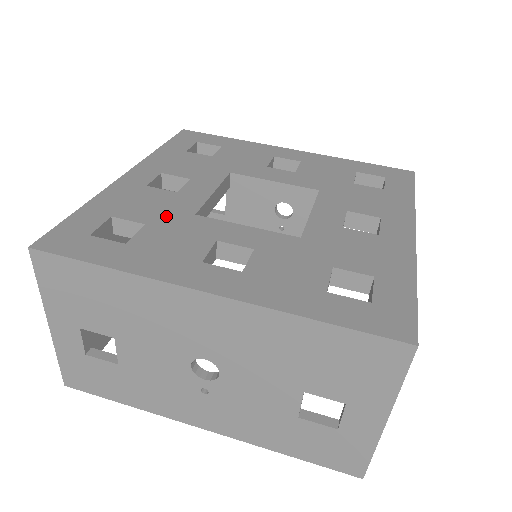
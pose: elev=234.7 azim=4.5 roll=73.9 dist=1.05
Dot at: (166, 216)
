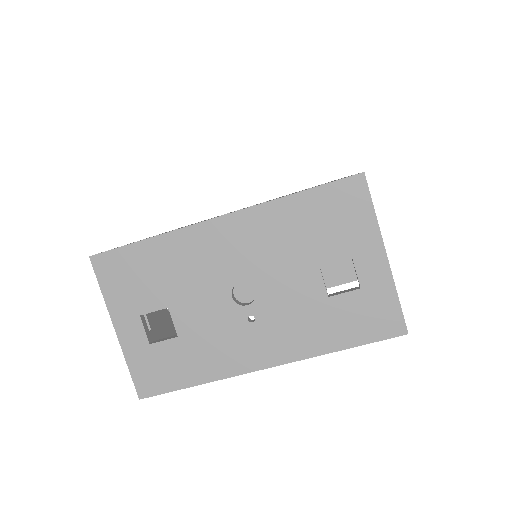
Dot at: occluded
